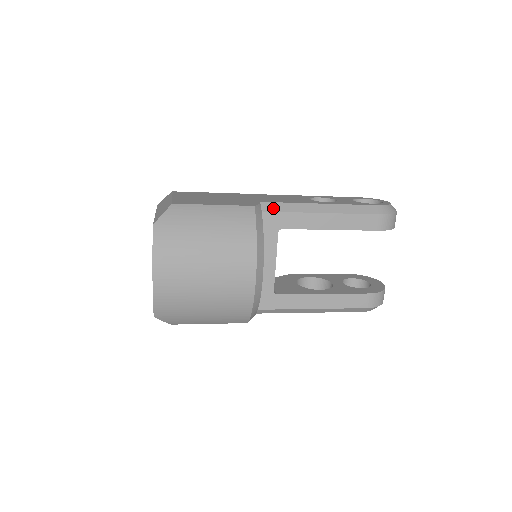
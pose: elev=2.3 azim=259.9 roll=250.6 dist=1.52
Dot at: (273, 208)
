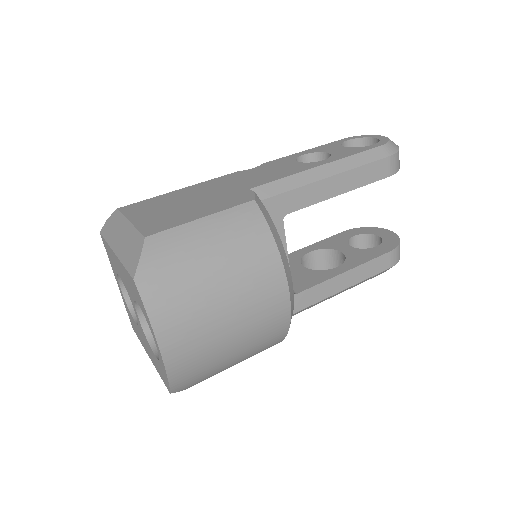
Dot at: (269, 192)
